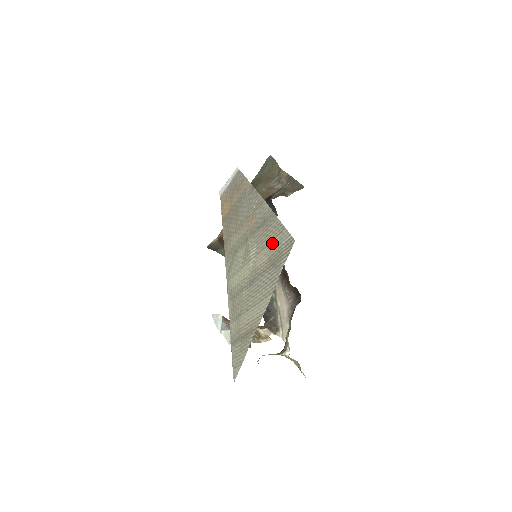
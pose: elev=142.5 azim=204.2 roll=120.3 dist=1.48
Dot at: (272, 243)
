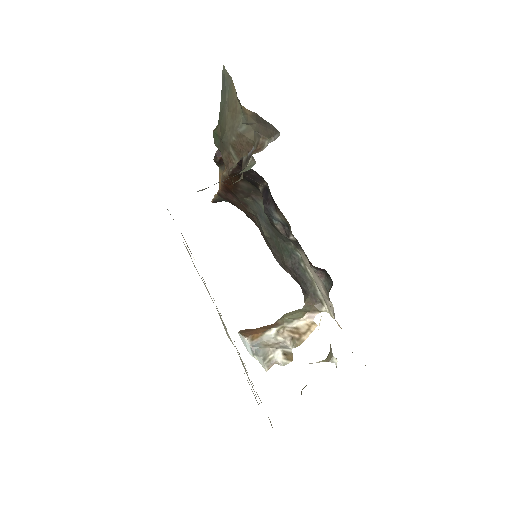
Dot at: occluded
